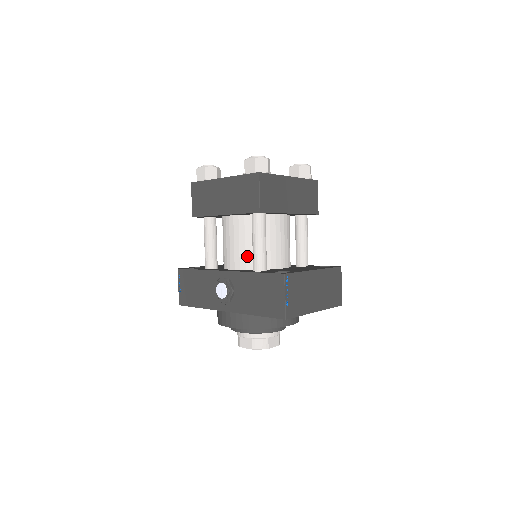
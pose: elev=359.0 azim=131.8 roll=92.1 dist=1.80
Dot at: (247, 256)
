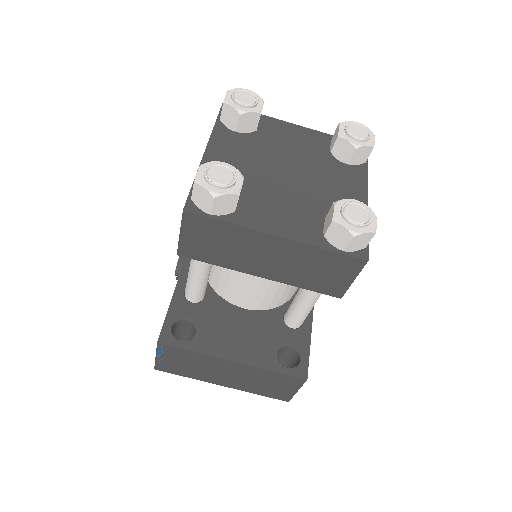
Dot at: occluded
